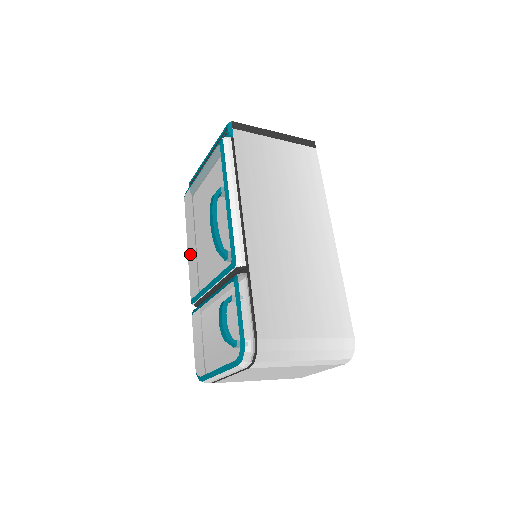
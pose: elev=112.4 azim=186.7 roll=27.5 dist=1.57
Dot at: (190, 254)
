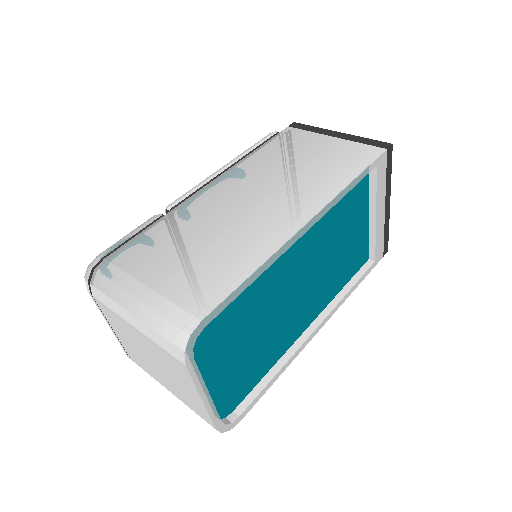
Dot at: occluded
